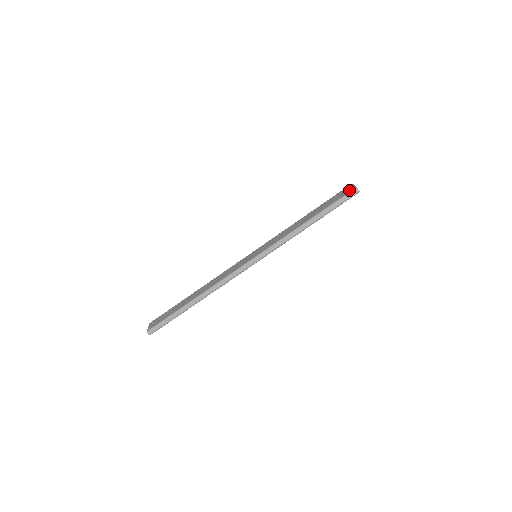
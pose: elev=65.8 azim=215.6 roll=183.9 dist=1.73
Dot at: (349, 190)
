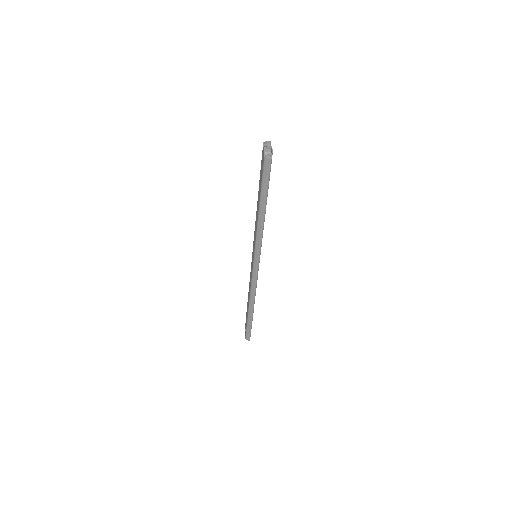
Dot at: (262, 162)
